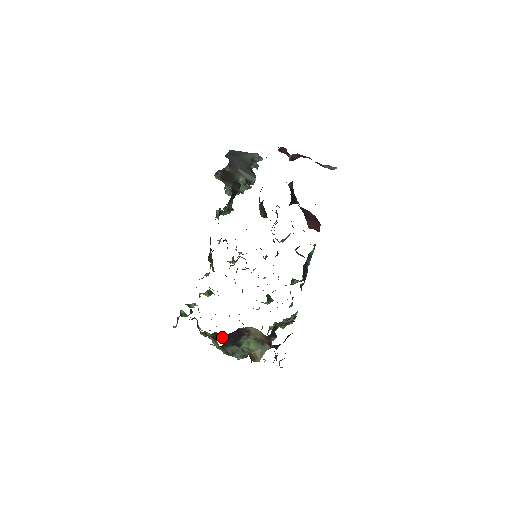
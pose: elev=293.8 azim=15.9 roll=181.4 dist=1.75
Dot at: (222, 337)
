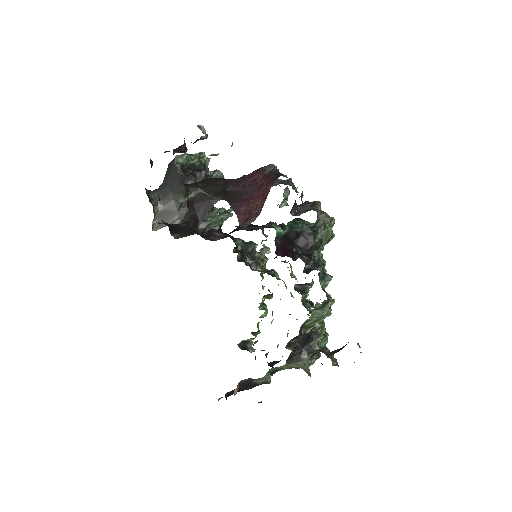
Dot at: occluded
